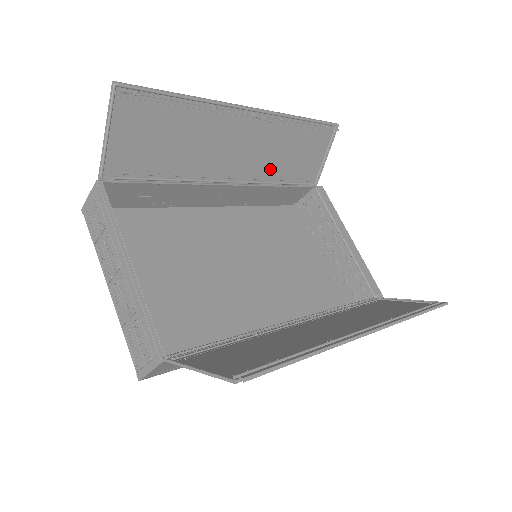
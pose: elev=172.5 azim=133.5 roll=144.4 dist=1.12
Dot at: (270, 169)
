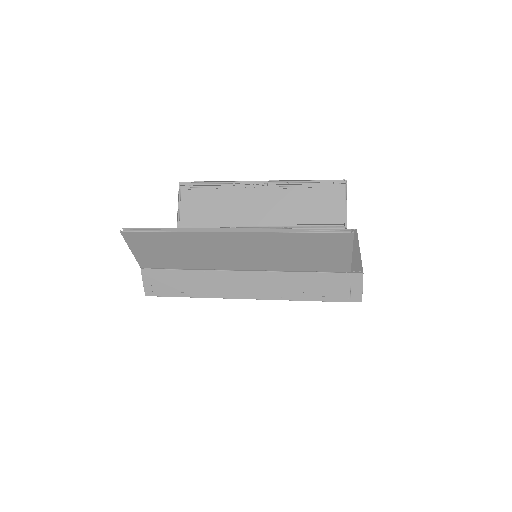
Dot at: (292, 217)
